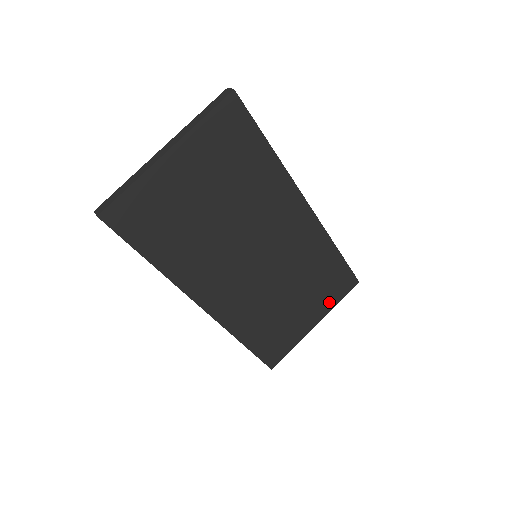
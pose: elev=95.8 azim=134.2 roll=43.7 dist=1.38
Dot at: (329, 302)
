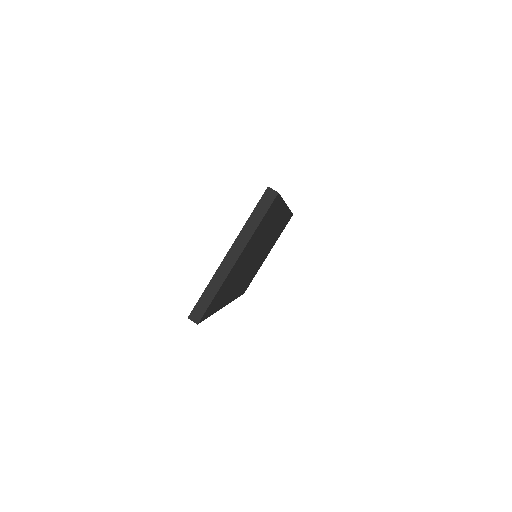
Dot at: (277, 238)
